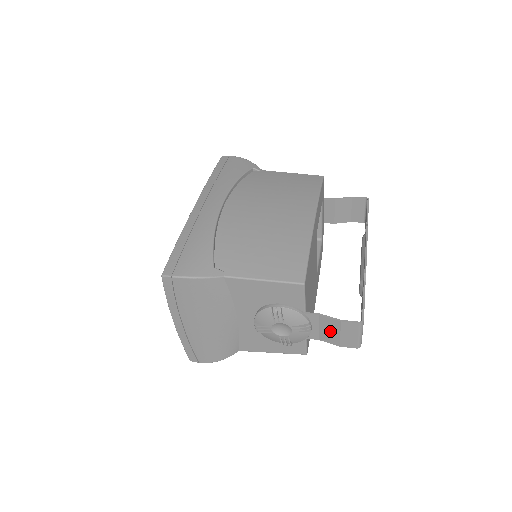
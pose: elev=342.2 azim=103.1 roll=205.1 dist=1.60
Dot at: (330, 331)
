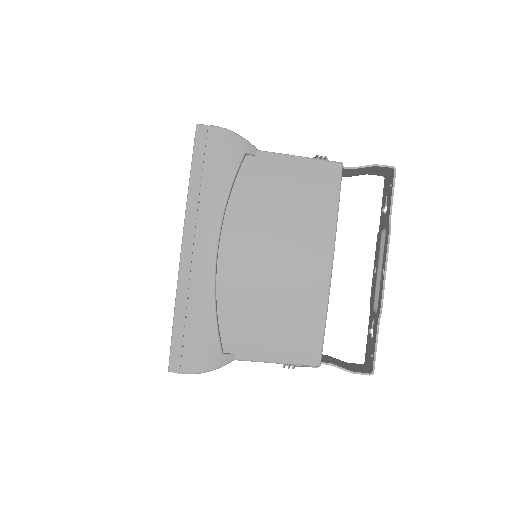
Dot at: occluded
